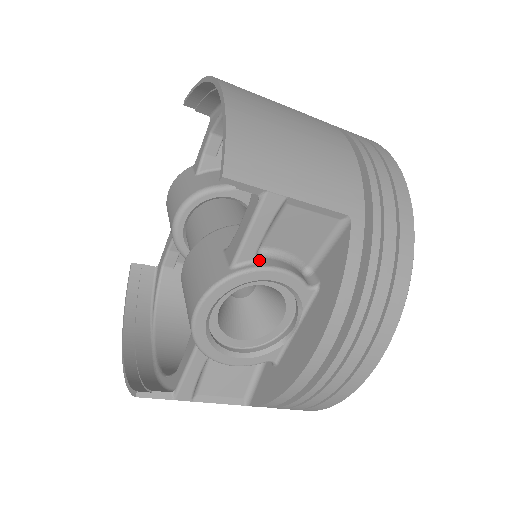
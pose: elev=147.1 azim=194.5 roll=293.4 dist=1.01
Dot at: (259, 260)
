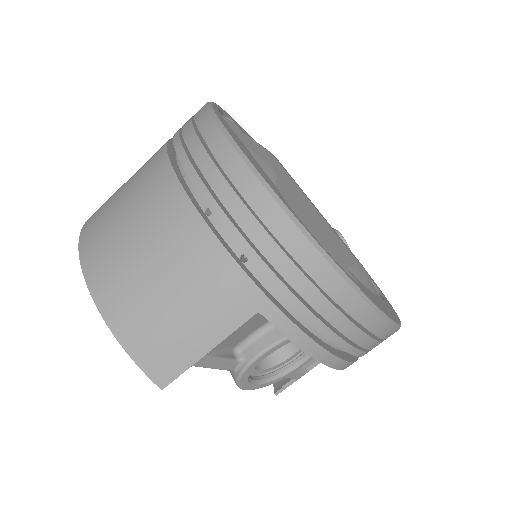
Dot at: (242, 359)
